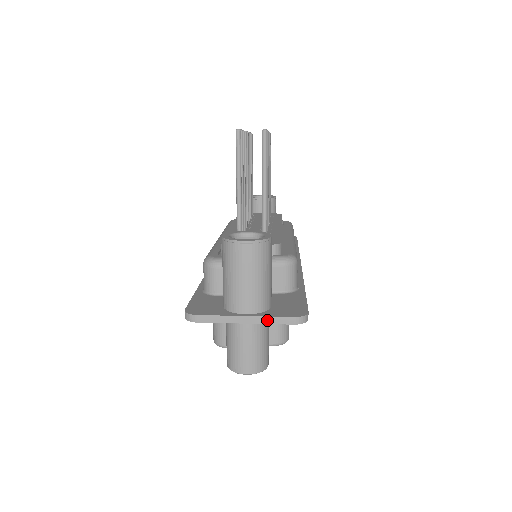
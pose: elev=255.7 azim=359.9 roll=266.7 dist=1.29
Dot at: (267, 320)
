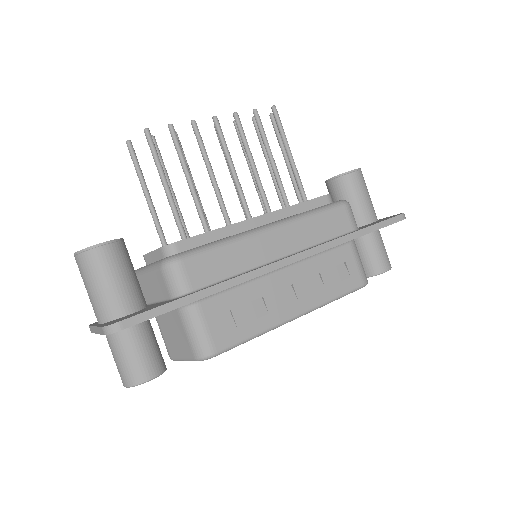
Dot at: (99, 330)
